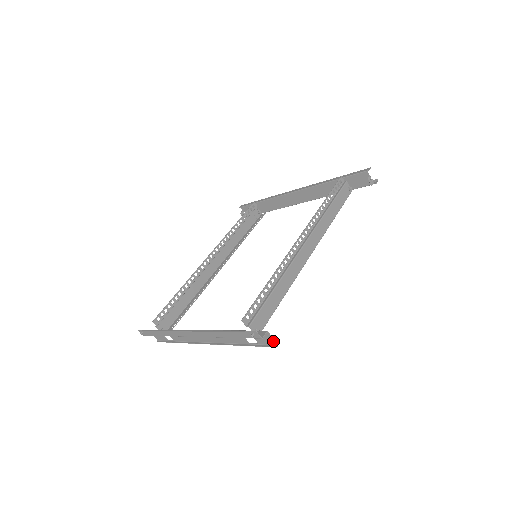
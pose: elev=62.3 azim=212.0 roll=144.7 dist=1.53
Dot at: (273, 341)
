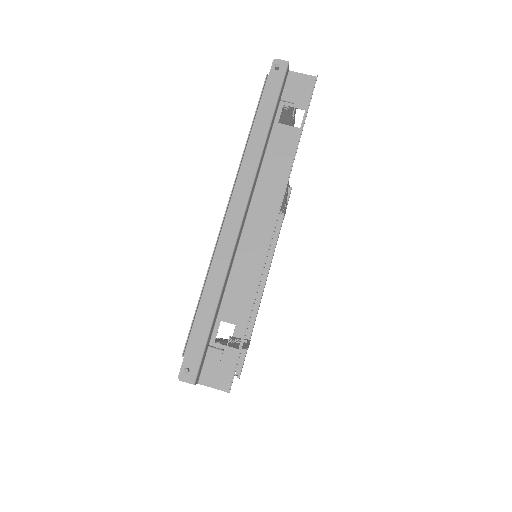
Dot at: (307, 78)
